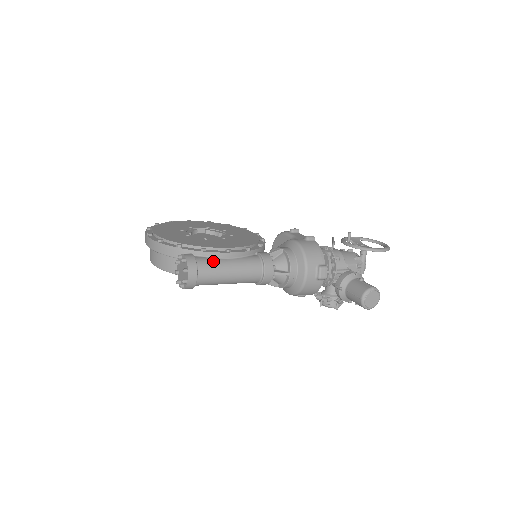
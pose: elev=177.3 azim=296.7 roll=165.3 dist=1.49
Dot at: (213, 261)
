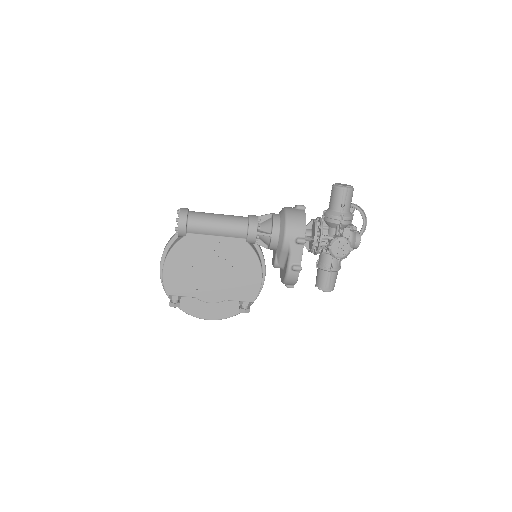
Dot at: occluded
